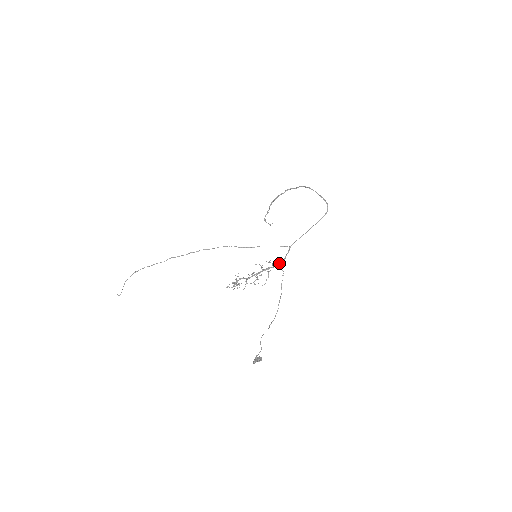
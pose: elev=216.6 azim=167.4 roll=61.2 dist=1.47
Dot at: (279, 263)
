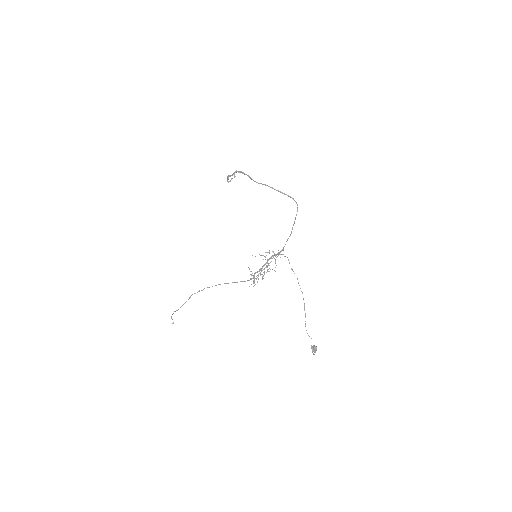
Dot at: occluded
